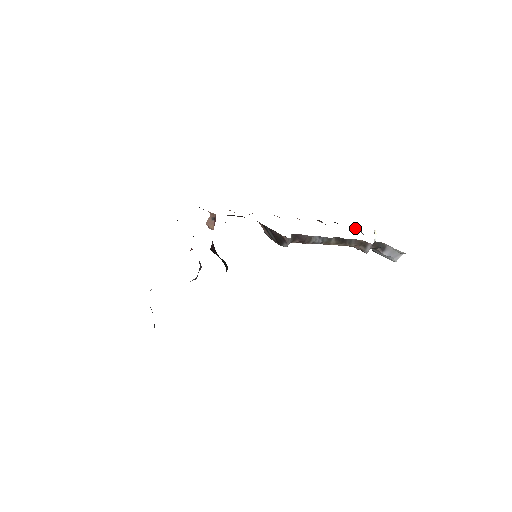
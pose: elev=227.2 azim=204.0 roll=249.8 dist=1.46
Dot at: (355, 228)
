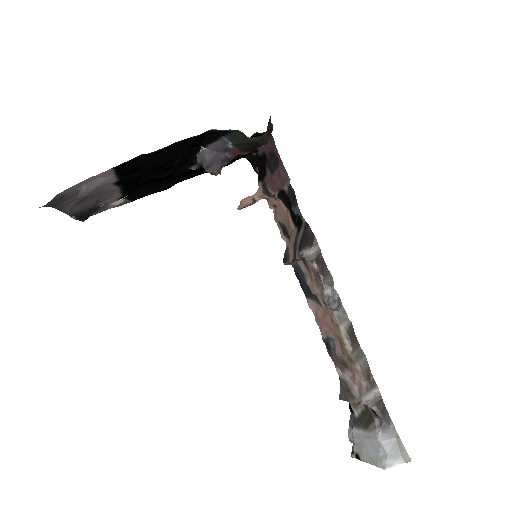
Dot at: occluded
